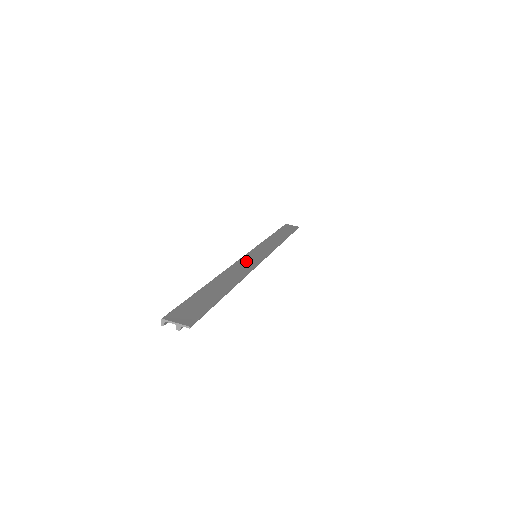
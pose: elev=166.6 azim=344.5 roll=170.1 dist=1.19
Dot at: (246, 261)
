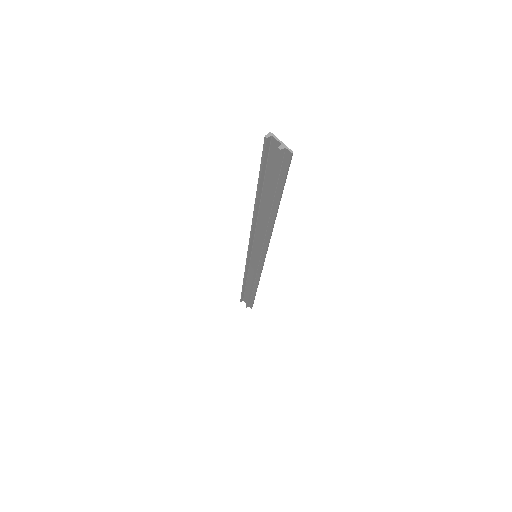
Dot at: occluded
